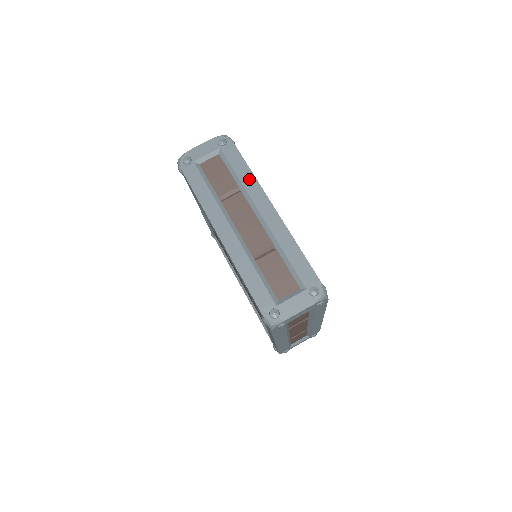
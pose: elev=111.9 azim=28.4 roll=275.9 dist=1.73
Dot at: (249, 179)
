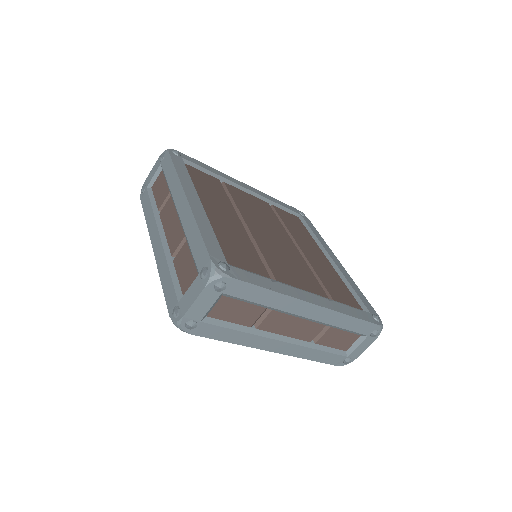
Dot at: (174, 180)
